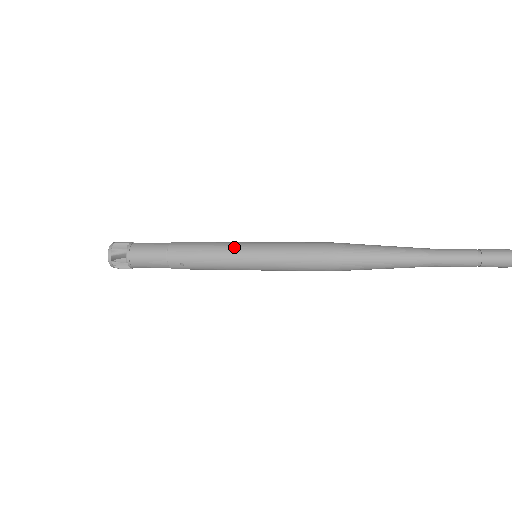
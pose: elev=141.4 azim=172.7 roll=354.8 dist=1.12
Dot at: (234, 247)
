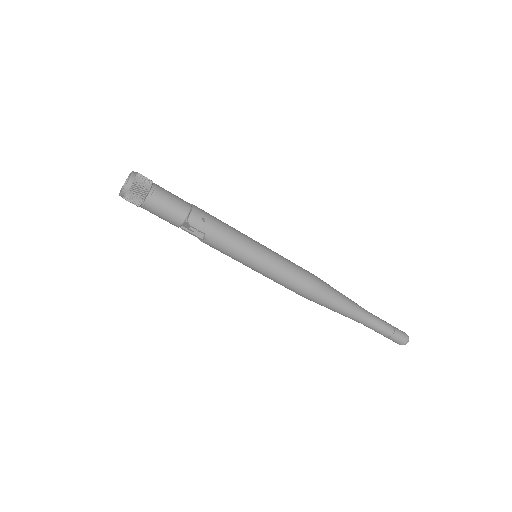
Dot at: occluded
